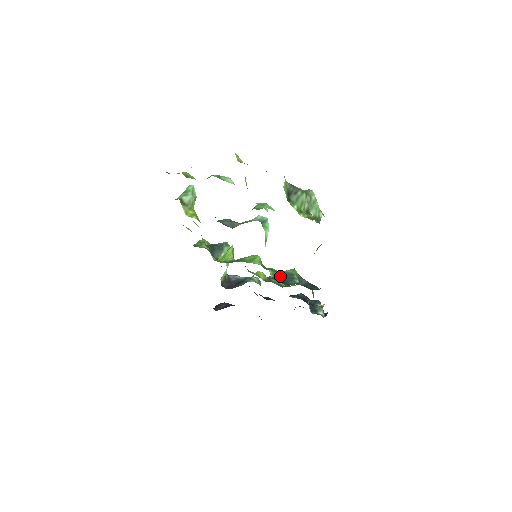
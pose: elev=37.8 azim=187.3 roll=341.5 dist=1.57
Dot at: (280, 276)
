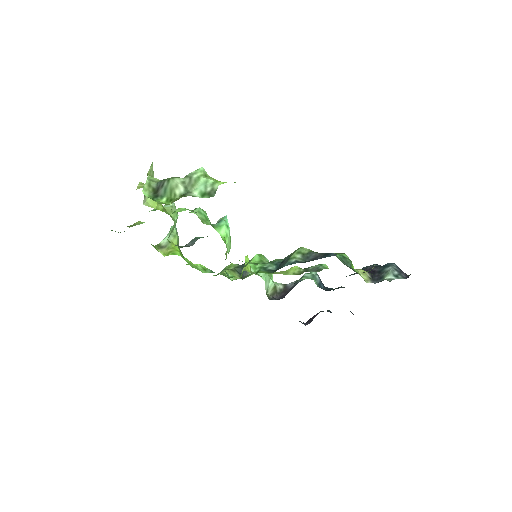
Dot at: (276, 264)
